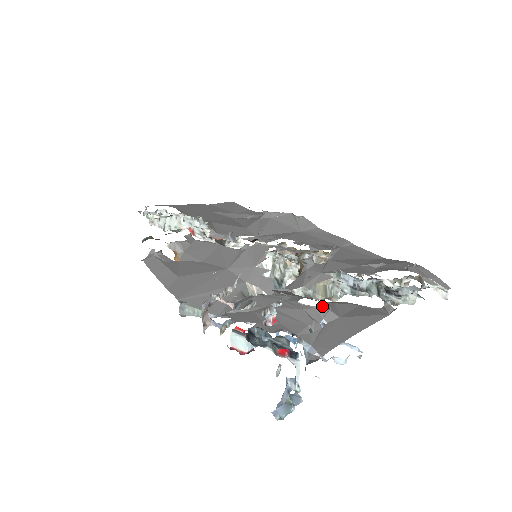
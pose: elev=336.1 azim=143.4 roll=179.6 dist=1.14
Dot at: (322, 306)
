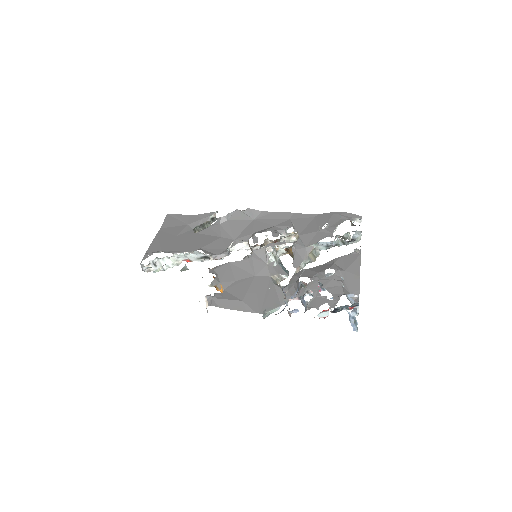
Dot at: (336, 271)
